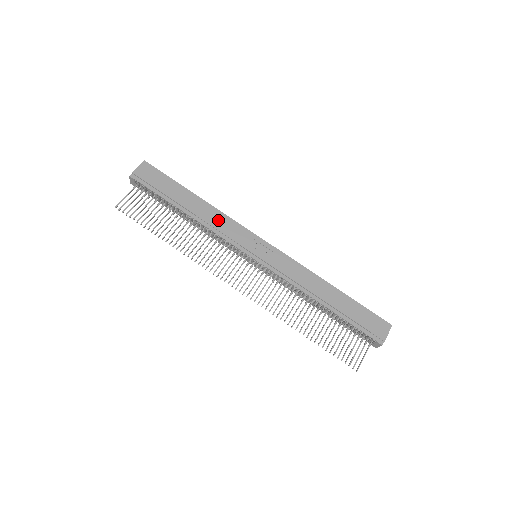
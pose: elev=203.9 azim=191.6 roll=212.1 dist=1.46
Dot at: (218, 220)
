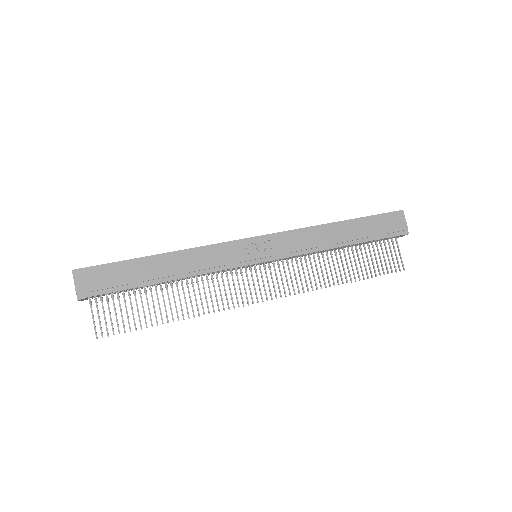
Dot at: (199, 259)
